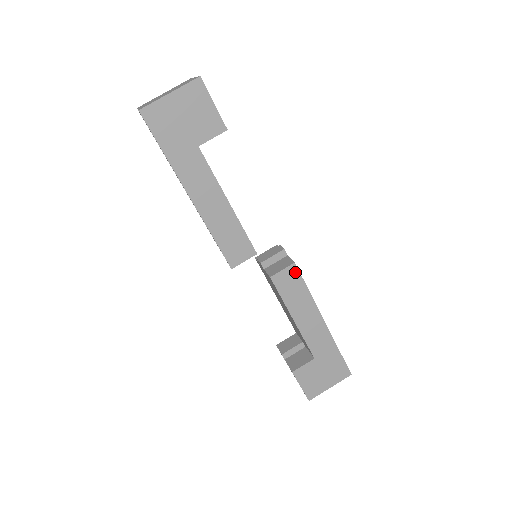
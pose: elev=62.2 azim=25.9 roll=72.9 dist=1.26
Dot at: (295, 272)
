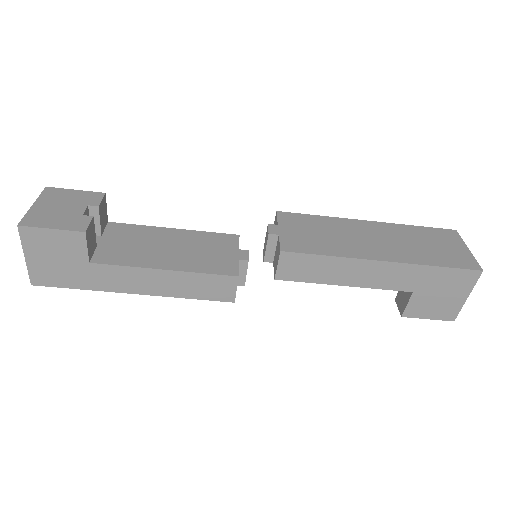
Dot at: (292, 256)
